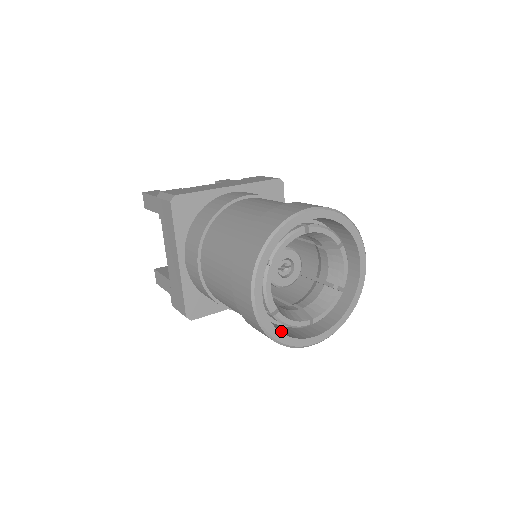
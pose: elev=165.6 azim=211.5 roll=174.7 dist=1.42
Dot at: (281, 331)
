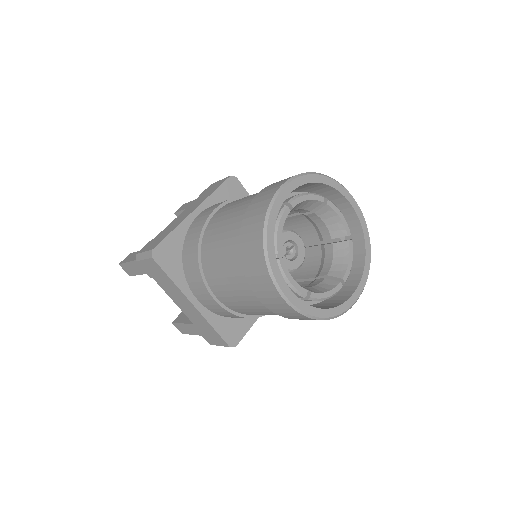
Dot at: (323, 307)
